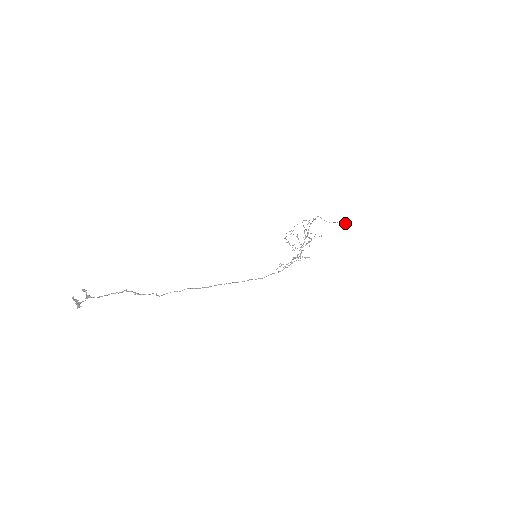
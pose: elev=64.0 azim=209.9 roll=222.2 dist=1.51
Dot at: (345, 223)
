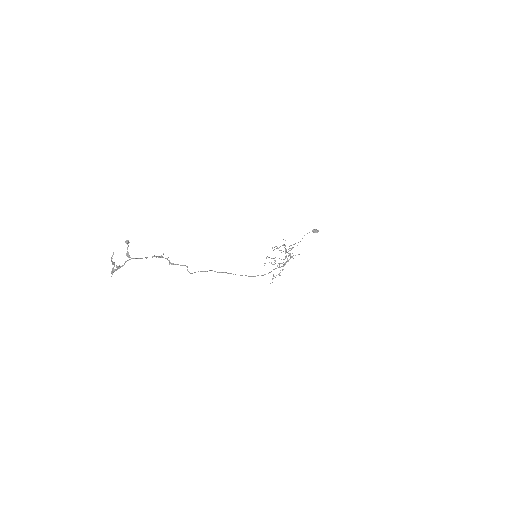
Dot at: (314, 230)
